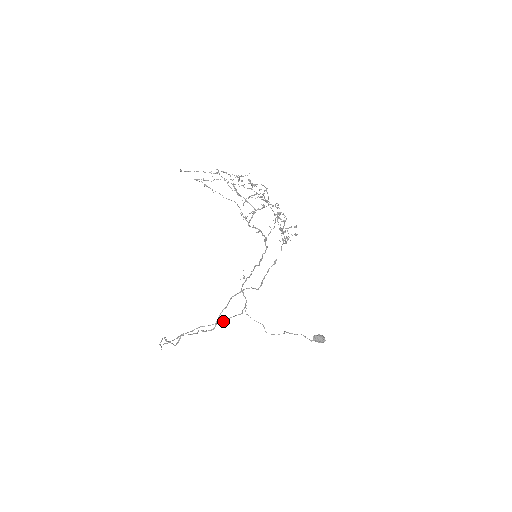
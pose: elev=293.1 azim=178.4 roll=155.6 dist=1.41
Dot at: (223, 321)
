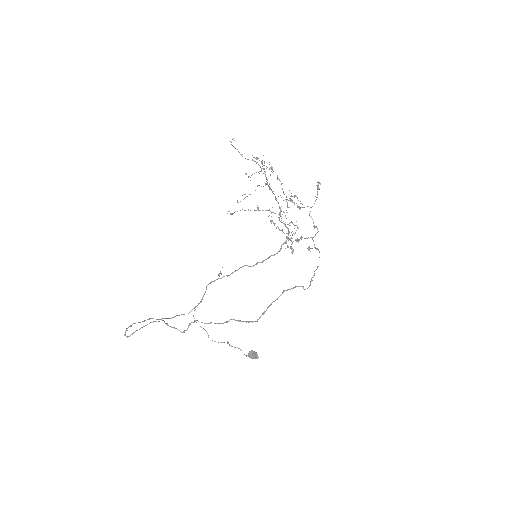
Dot at: occluded
